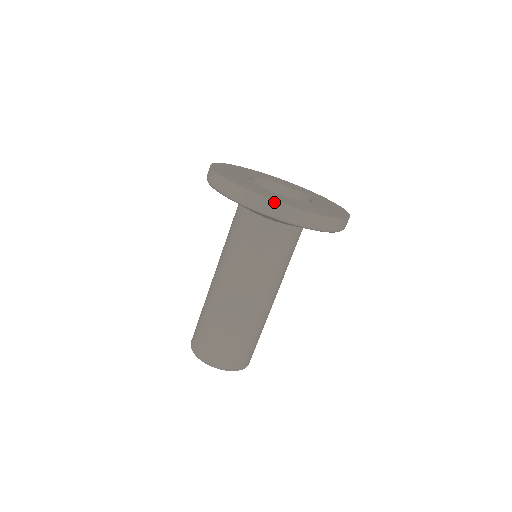
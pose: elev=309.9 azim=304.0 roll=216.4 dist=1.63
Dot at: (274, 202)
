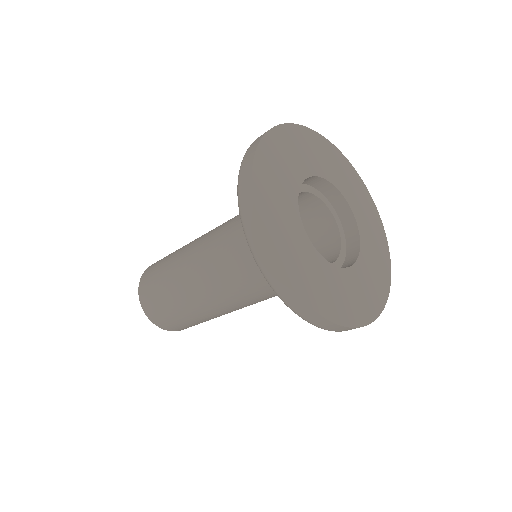
Dot at: (320, 317)
